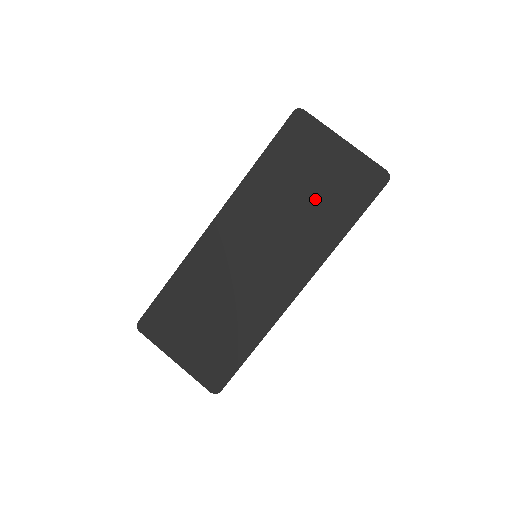
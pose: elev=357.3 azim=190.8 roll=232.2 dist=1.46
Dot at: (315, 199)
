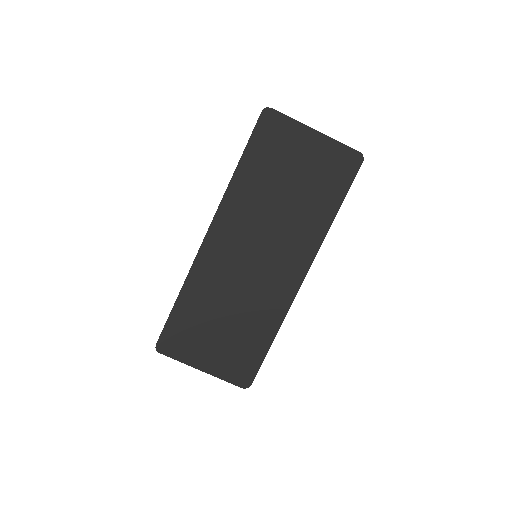
Dot at: (300, 191)
